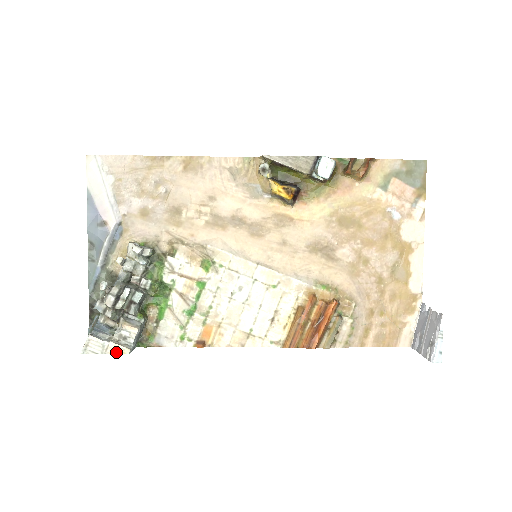
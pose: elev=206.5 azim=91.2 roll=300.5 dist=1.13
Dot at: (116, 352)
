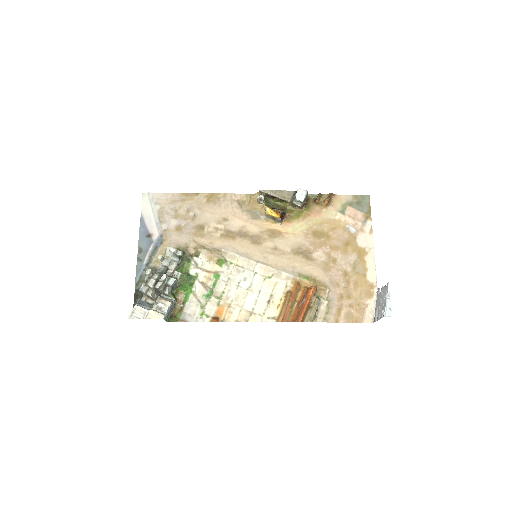
Dot at: (154, 317)
